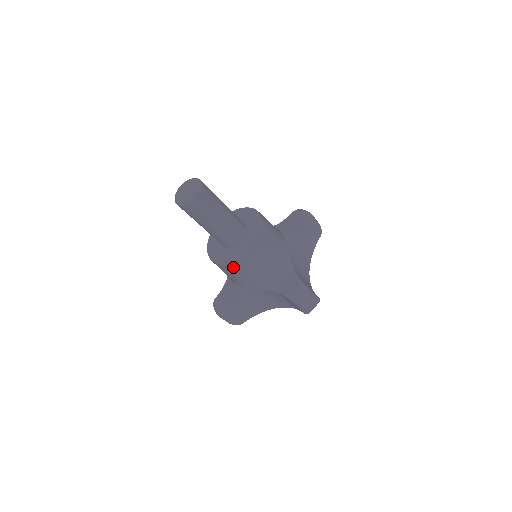
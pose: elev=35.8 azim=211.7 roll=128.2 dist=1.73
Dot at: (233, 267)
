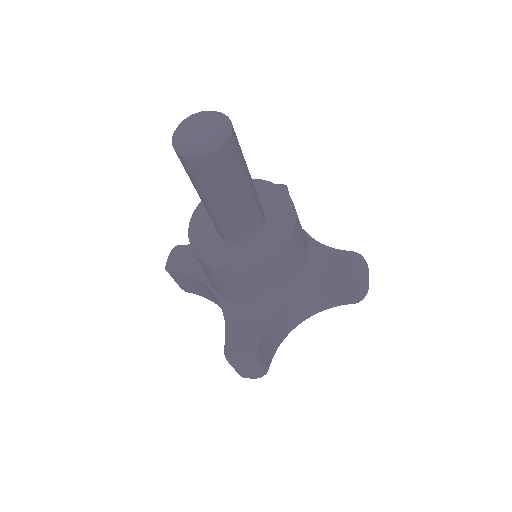
Dot at: (274, 262)
